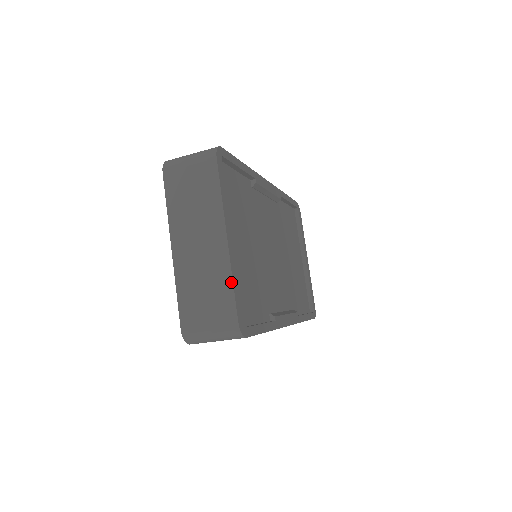
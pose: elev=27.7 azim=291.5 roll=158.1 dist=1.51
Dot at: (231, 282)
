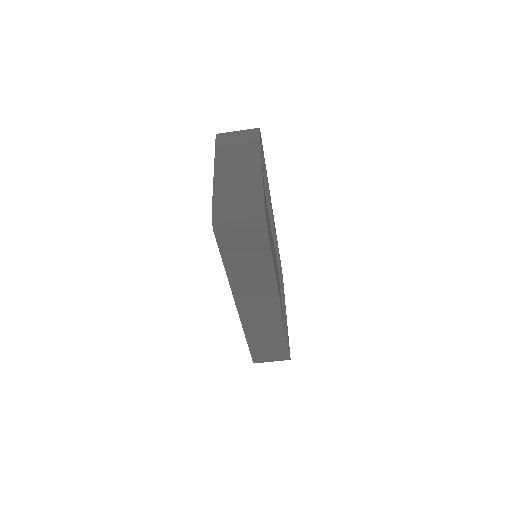
Dot at: (262, 186)
